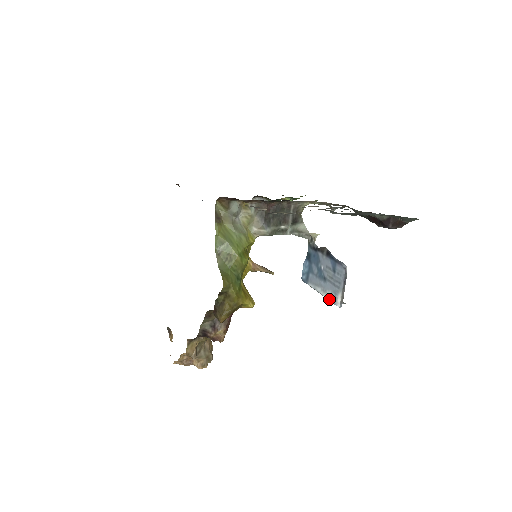
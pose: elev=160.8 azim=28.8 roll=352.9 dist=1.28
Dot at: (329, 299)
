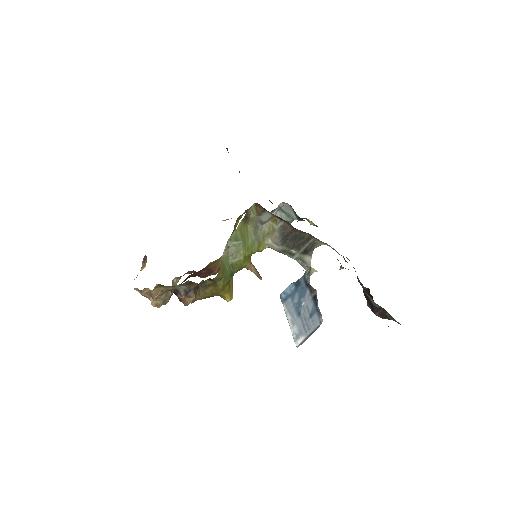
Dot at: (292, 333)
